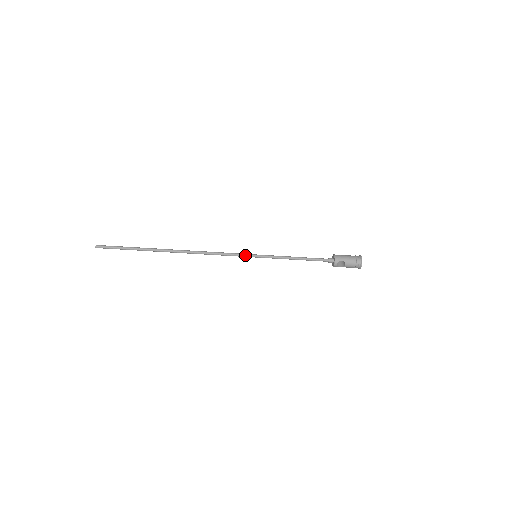
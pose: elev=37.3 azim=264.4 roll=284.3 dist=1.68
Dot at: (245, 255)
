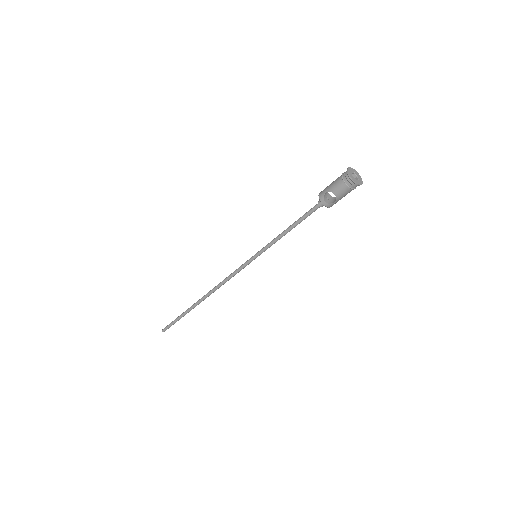
Dot at: (246, 262)
